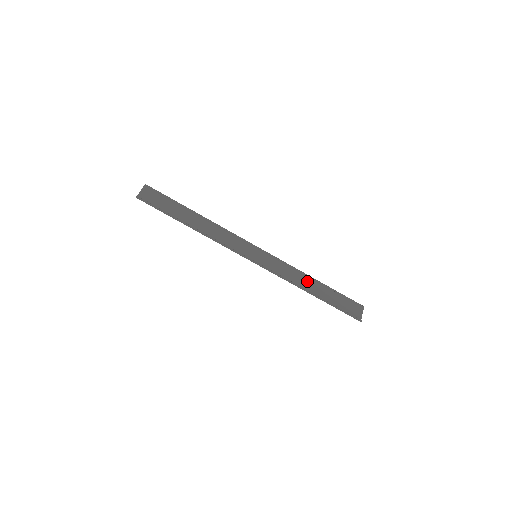
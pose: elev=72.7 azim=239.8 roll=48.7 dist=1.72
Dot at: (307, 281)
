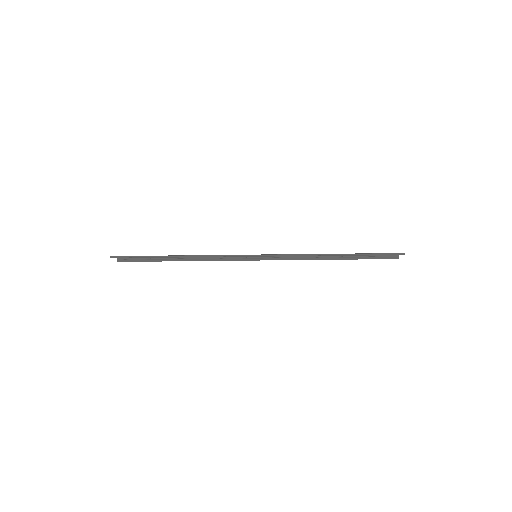
Dot at: occluded
